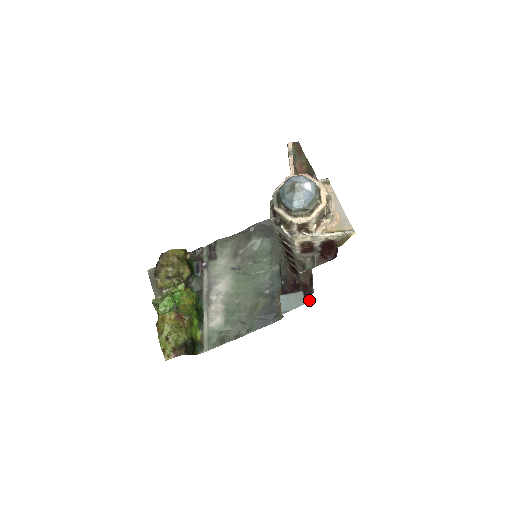
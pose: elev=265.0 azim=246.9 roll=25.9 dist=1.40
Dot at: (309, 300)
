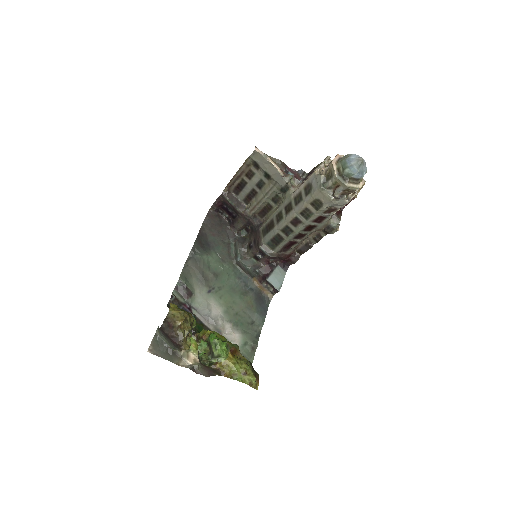
Dot at: (287, 267)
